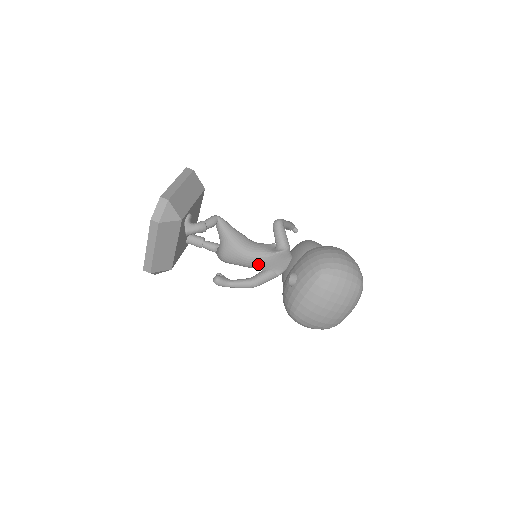
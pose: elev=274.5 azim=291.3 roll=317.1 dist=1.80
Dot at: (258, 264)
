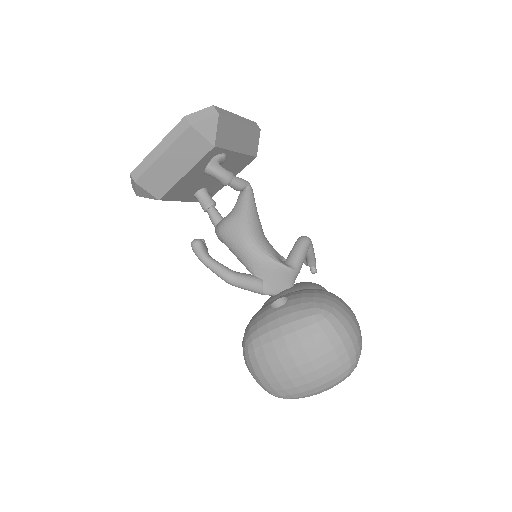
Dot at: (253, 261)
